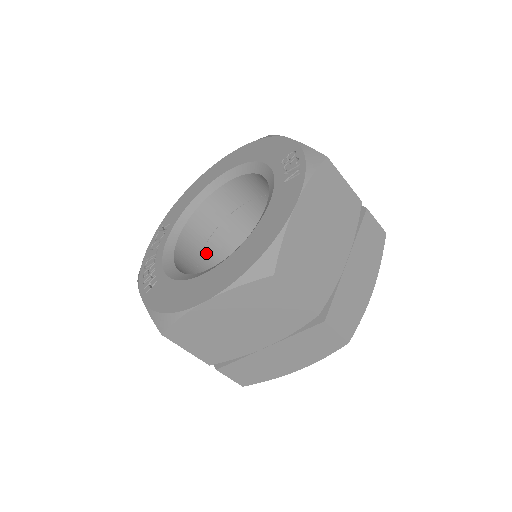
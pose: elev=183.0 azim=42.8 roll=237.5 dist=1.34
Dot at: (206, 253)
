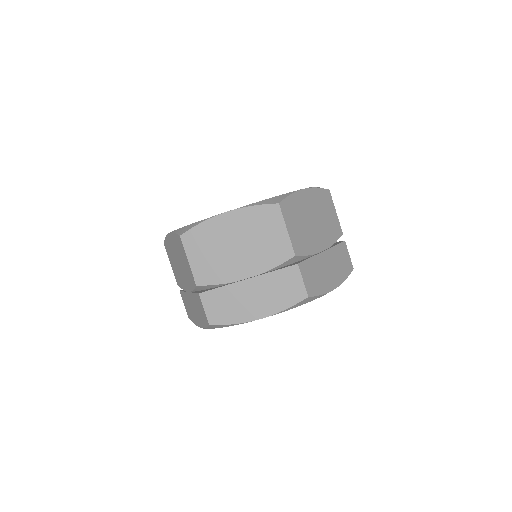
Dot at: occluded
